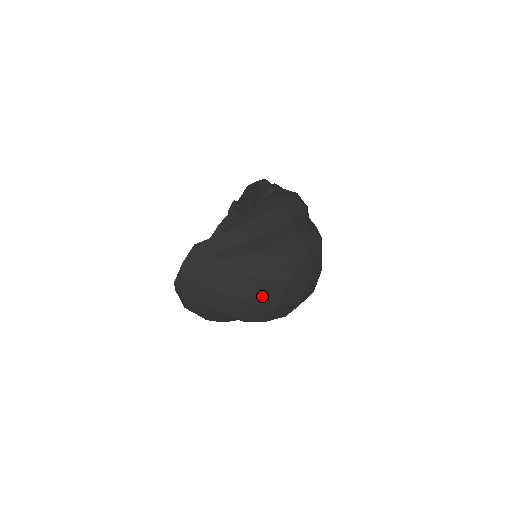
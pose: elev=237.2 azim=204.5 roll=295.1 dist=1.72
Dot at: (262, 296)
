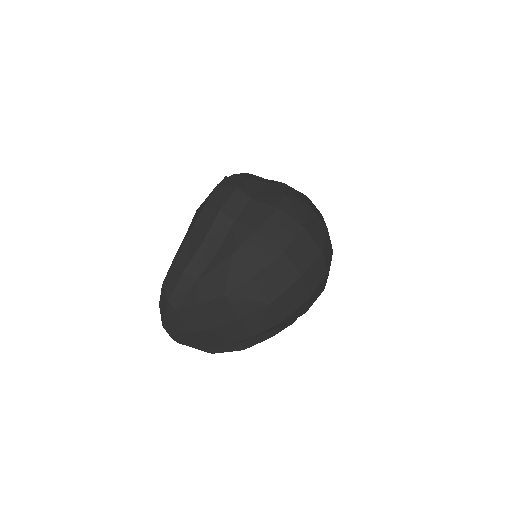
Dot at: (241, 308)
